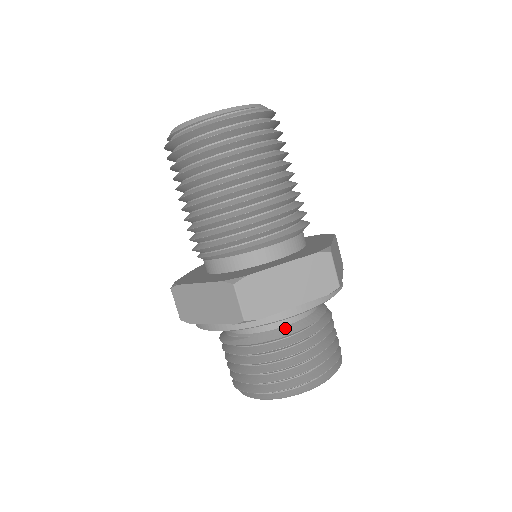
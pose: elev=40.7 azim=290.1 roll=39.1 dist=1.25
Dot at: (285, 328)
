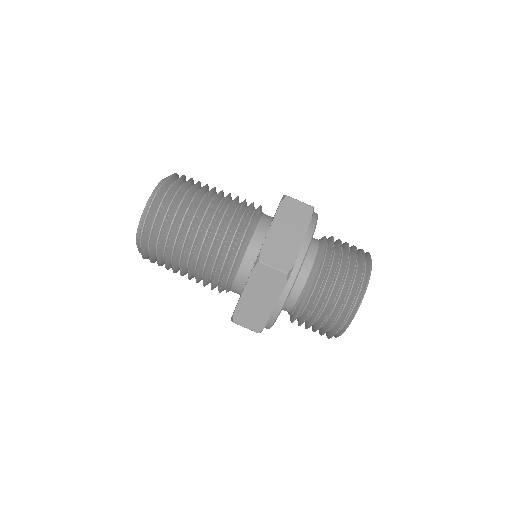
Dot at: (315, 263)
